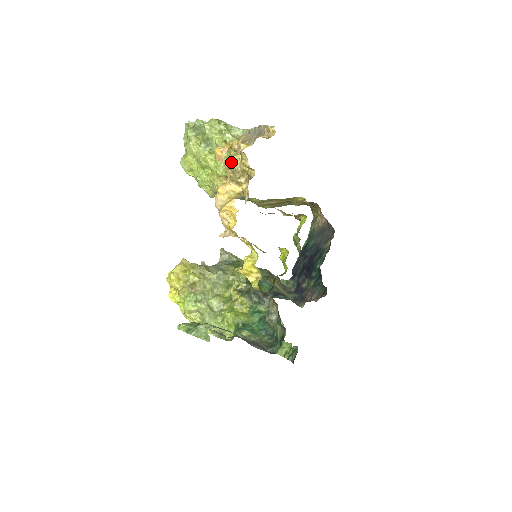
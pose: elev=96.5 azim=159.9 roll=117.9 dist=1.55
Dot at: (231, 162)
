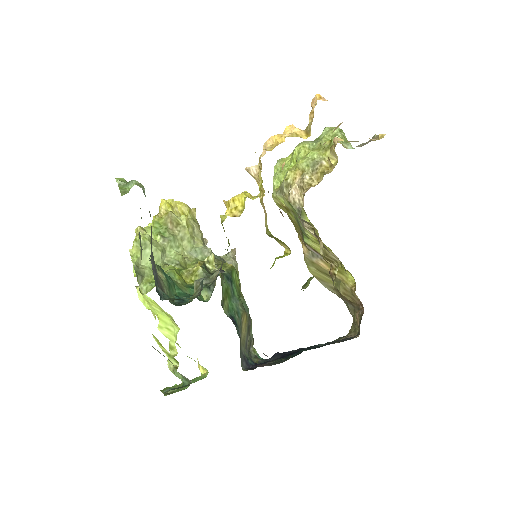
Dot at: (319, 160)
